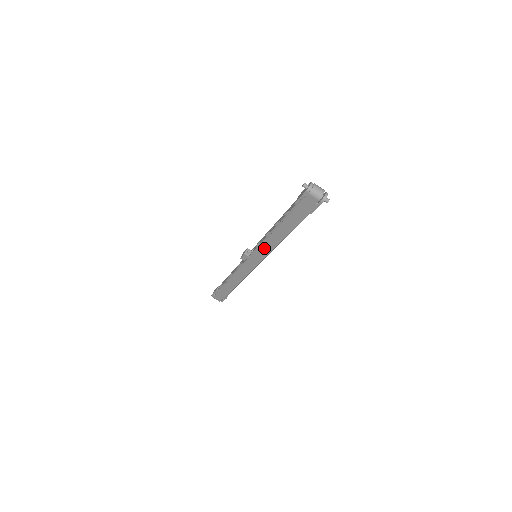
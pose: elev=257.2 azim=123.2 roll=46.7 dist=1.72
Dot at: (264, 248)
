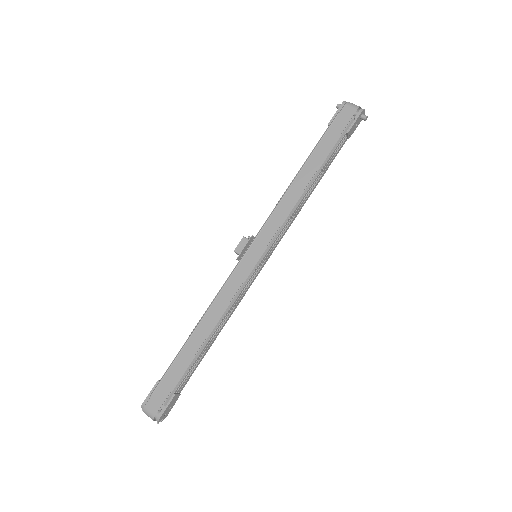
Dot at: (275, 220)
